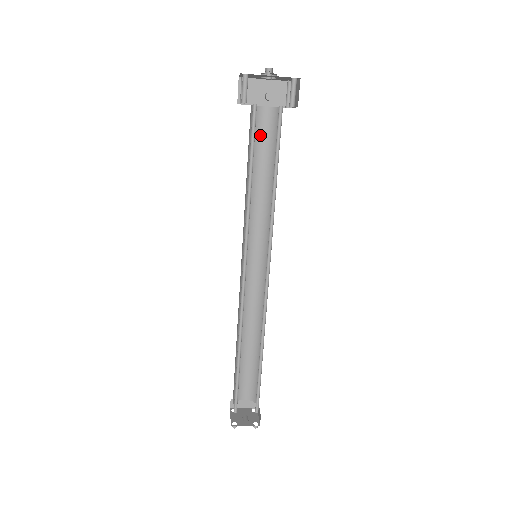
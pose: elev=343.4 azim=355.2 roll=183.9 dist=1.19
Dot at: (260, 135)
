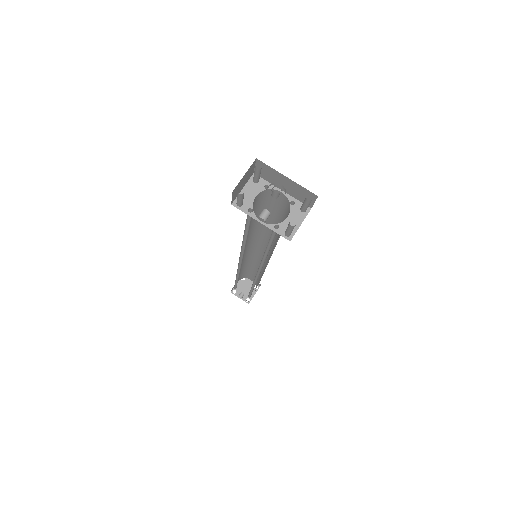
Dot at: (274, 203)
